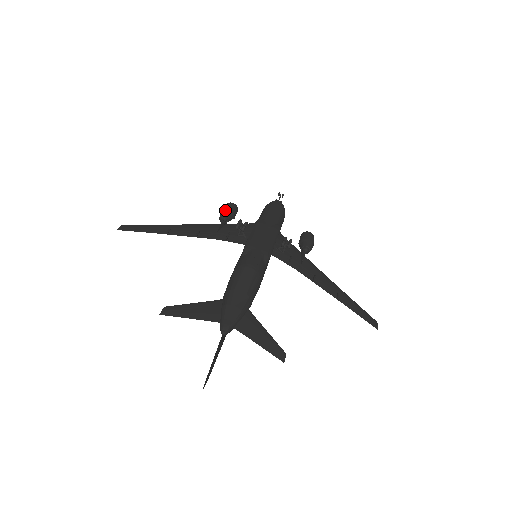
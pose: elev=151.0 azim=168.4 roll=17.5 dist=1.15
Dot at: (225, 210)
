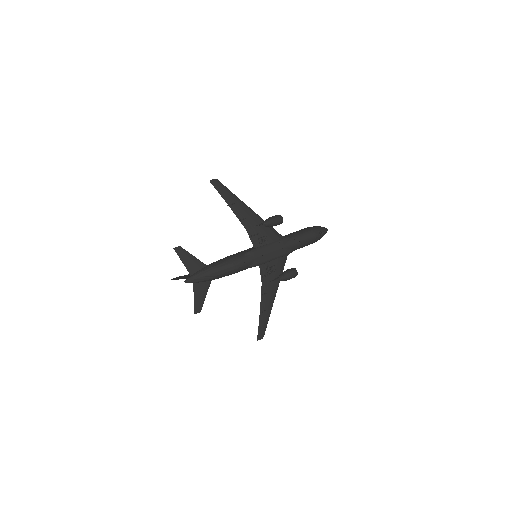
Dot at: (271, 221)
